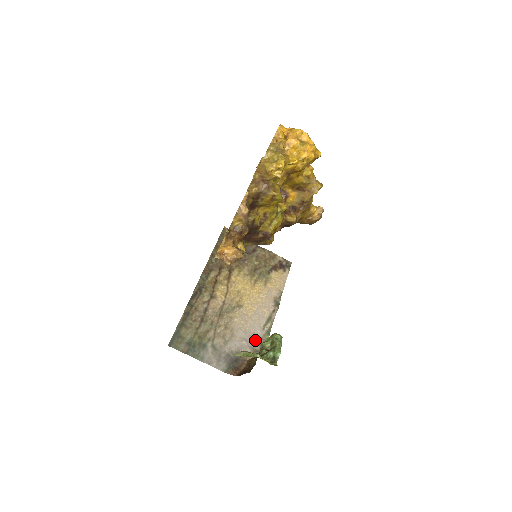
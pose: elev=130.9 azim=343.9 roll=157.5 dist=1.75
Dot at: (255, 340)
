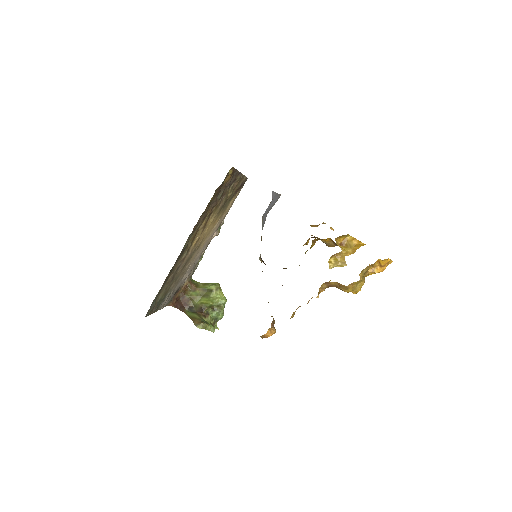
Dot at: occluded
